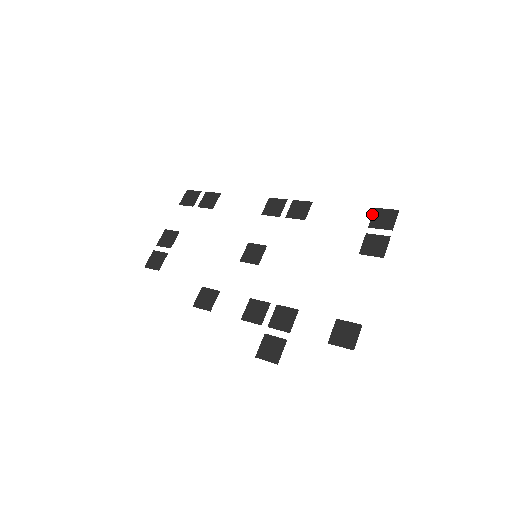
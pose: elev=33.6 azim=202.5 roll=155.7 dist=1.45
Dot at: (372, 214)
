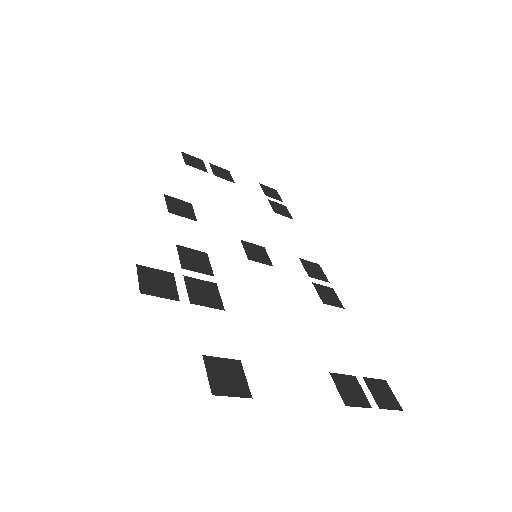
Dot at: occluded
